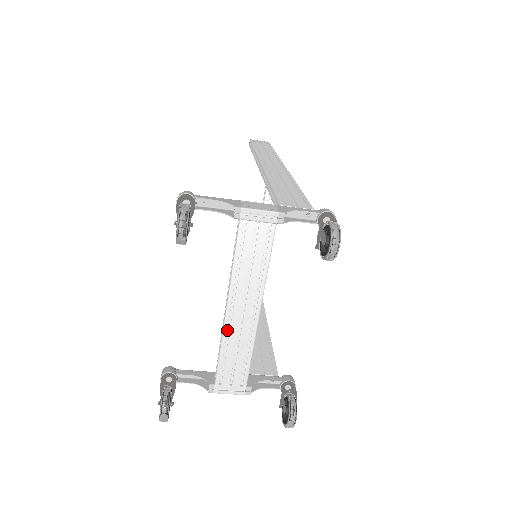
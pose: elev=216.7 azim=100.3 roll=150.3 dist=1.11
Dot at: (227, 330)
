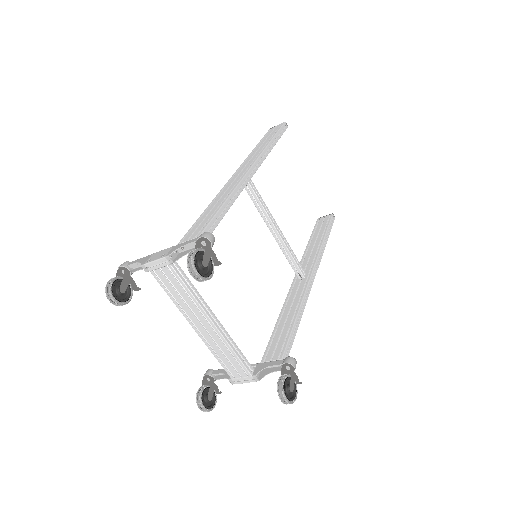
Dot at: (208, 341)
